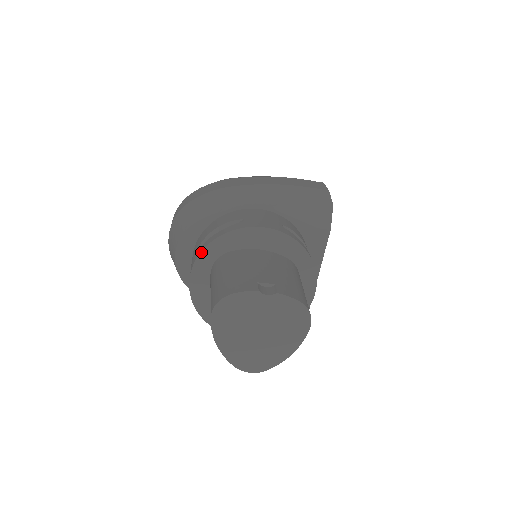
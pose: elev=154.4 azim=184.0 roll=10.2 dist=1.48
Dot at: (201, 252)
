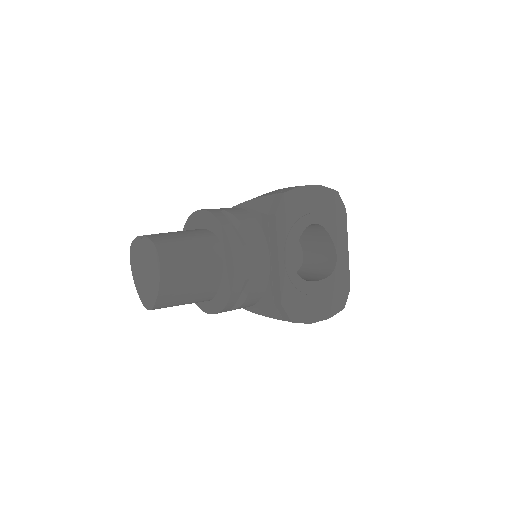
Dot at: occluded
